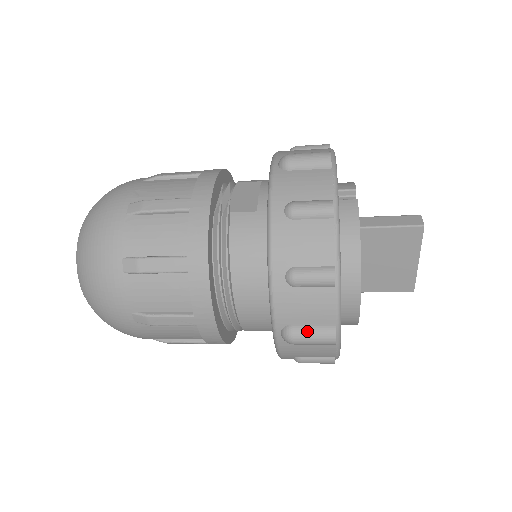
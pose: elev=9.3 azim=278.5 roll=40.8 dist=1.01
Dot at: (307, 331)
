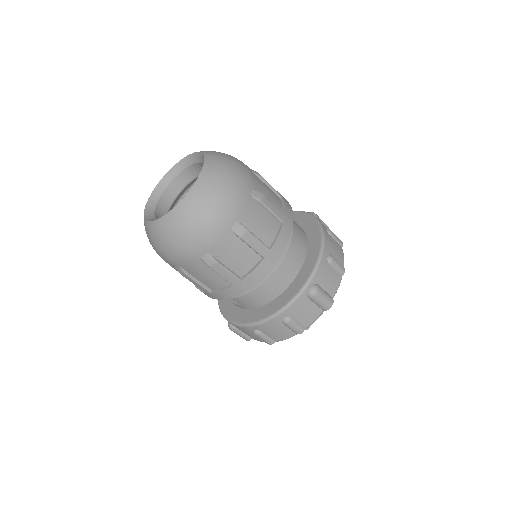
Dot at: (324, 292)
